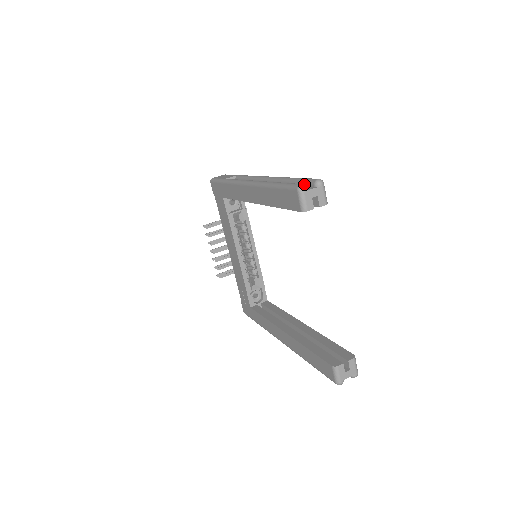
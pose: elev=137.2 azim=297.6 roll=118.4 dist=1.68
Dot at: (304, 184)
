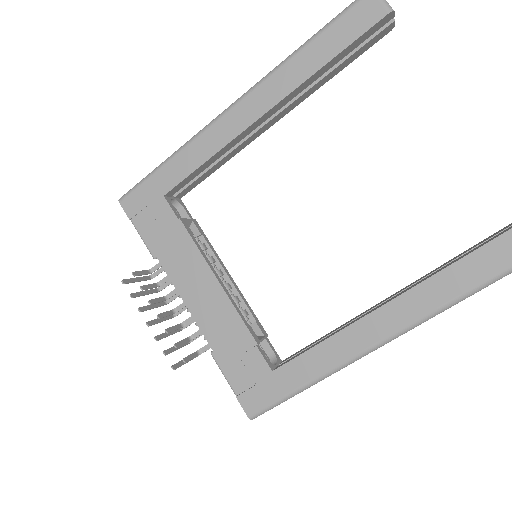
Dot at: occluded
